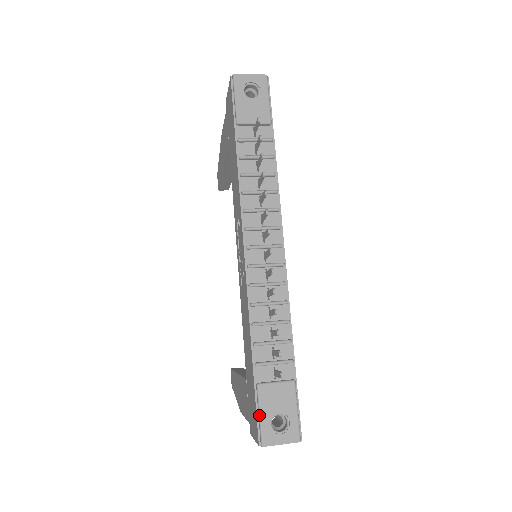
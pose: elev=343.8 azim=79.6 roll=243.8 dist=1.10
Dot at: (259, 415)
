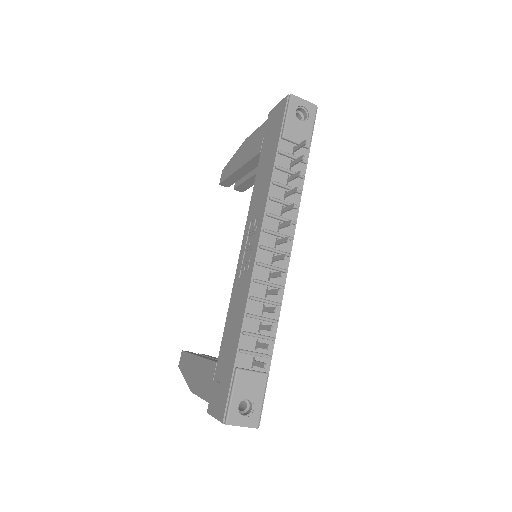
Dot at: (231, 396)
